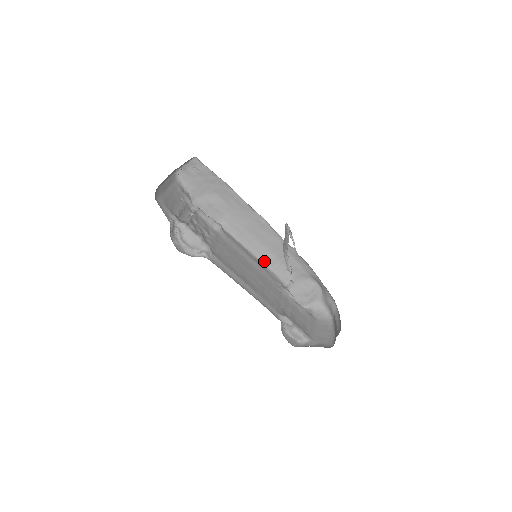
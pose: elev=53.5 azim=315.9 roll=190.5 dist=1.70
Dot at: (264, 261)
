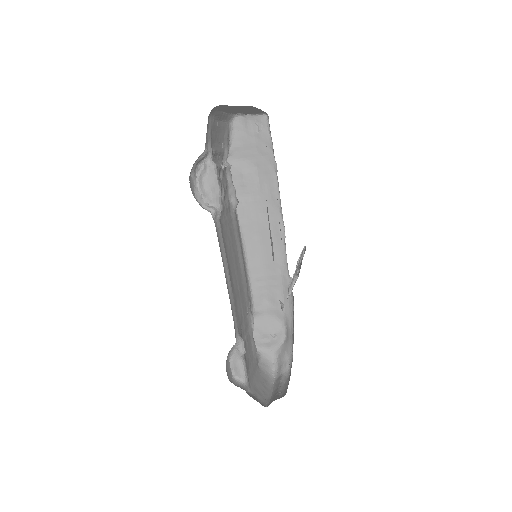
Dot at: (250, 271)
